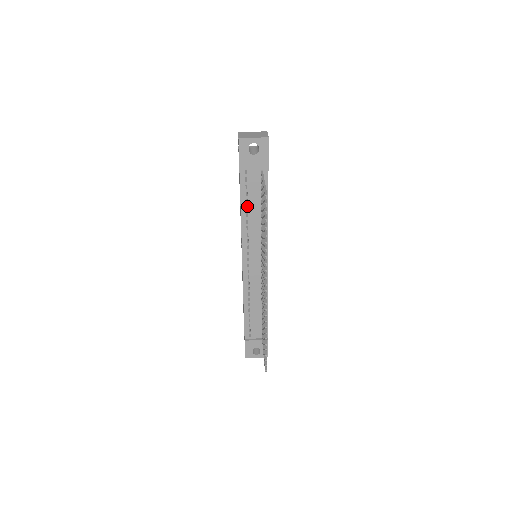
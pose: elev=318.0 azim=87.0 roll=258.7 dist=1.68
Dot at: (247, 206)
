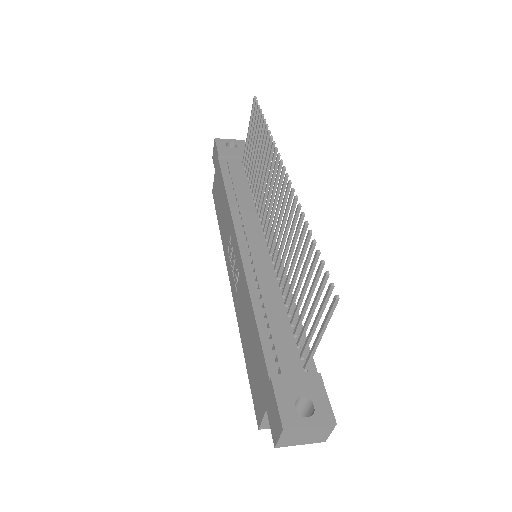
Dot at: occluded
